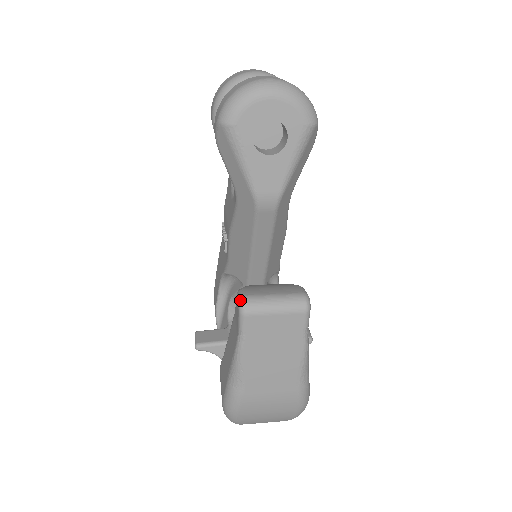
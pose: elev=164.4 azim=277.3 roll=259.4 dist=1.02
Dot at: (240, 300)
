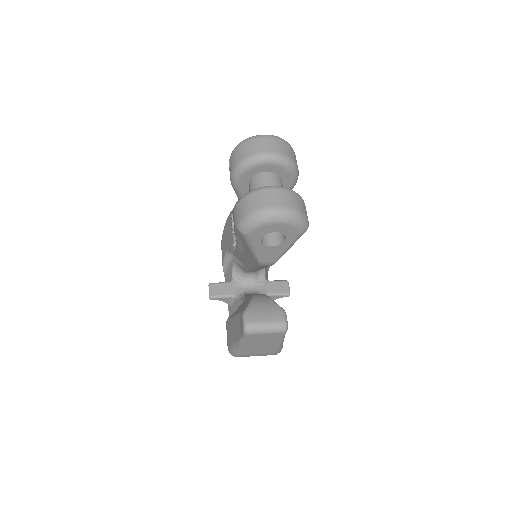
Dot at: (244, 326)
